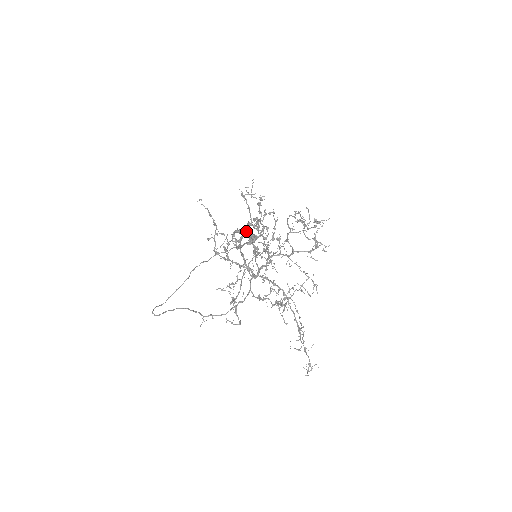
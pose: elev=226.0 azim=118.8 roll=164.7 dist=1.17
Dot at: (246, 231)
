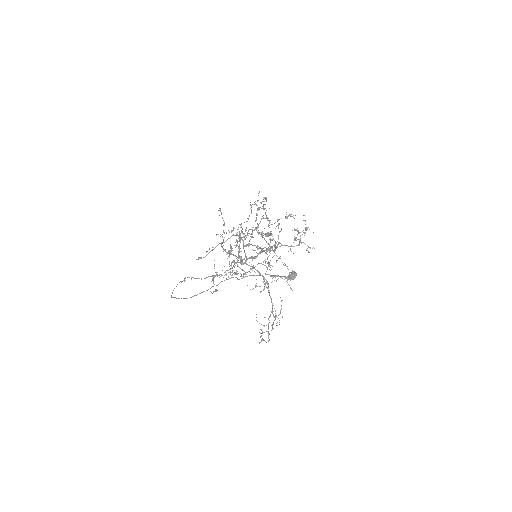
Dot at: occluded
